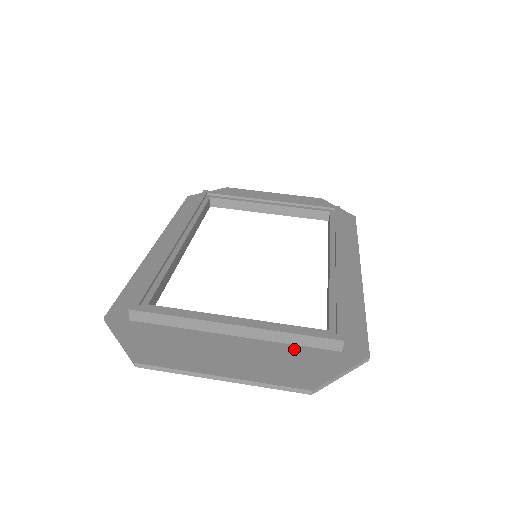
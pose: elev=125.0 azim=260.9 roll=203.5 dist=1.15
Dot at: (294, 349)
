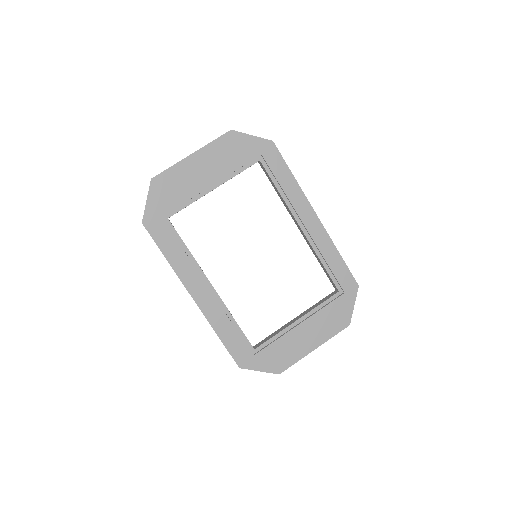
Dot at: (329, 310)
